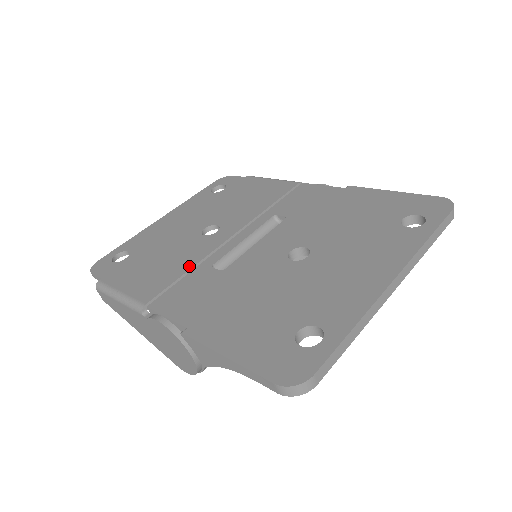
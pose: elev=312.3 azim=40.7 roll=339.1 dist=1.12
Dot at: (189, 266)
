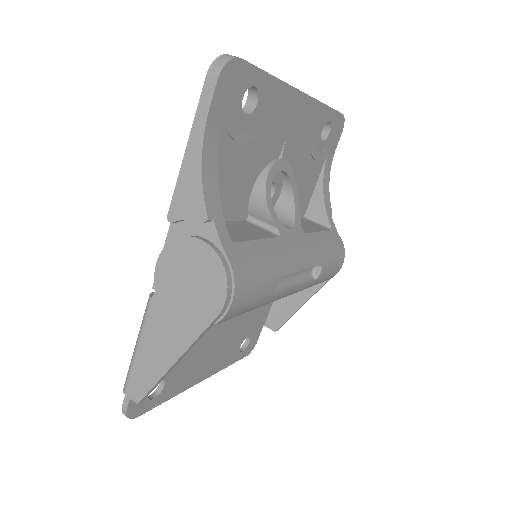
Dot at: occluded
